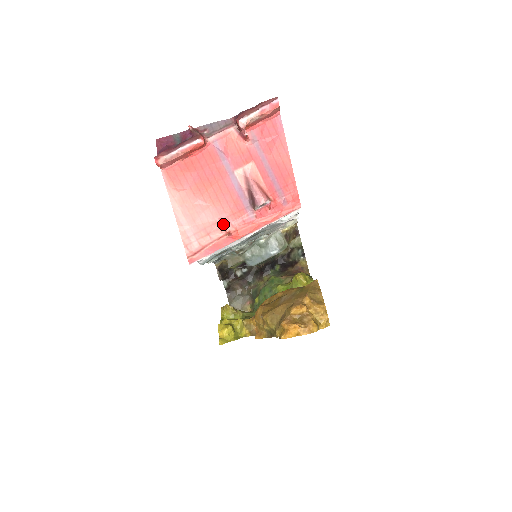
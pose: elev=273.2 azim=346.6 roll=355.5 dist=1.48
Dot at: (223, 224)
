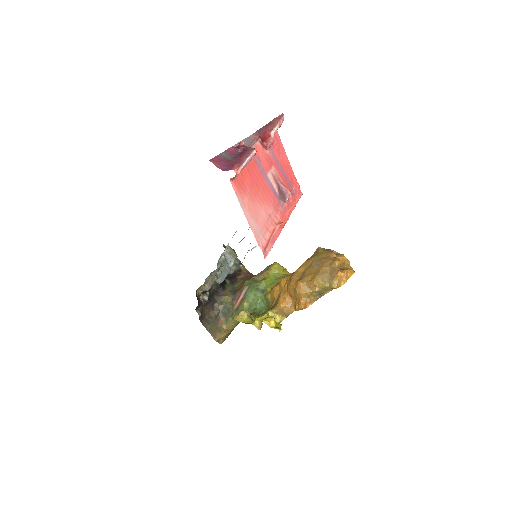
Dot at: (272, 218)
